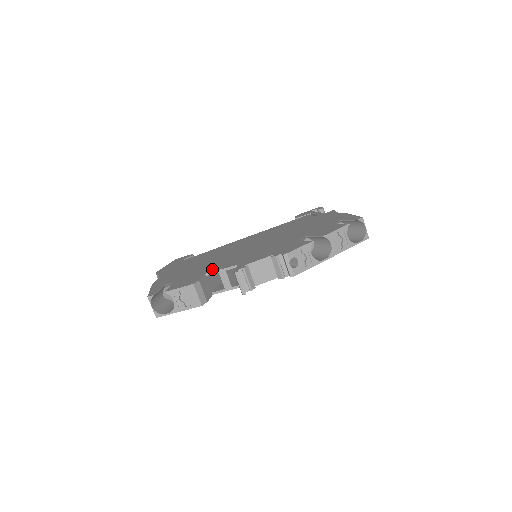
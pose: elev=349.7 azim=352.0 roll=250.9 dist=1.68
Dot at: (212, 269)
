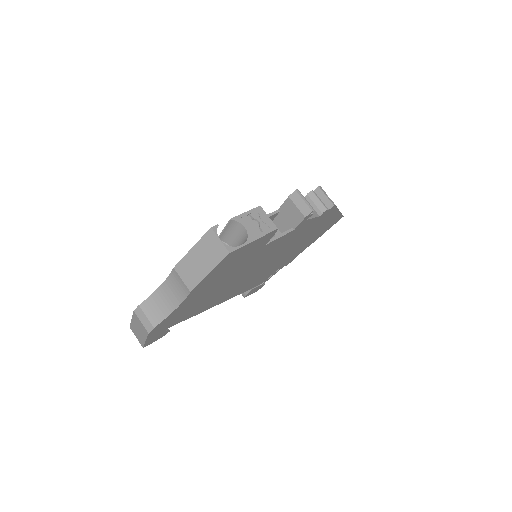
Dot at: occluded
